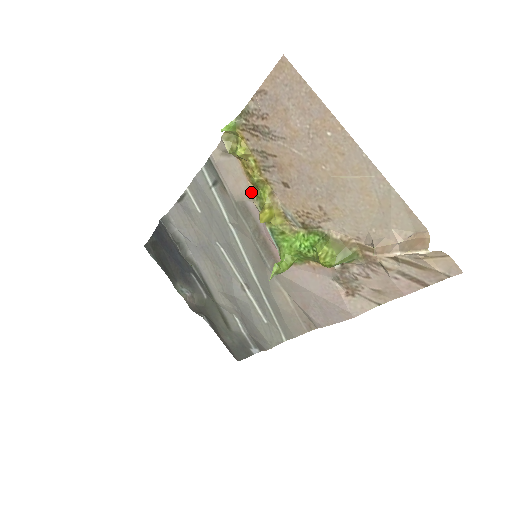
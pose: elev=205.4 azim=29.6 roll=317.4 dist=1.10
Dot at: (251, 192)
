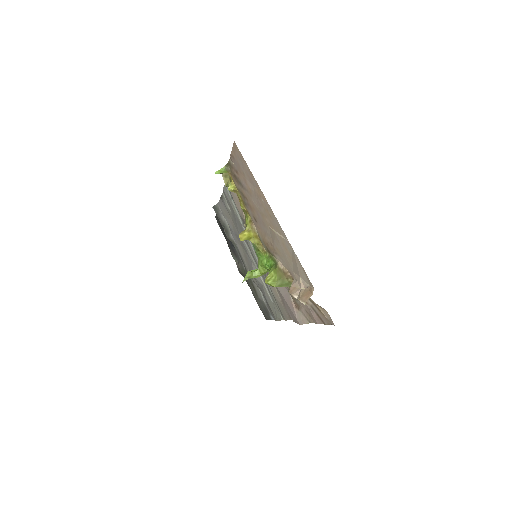
Dot at: (244, 214)
